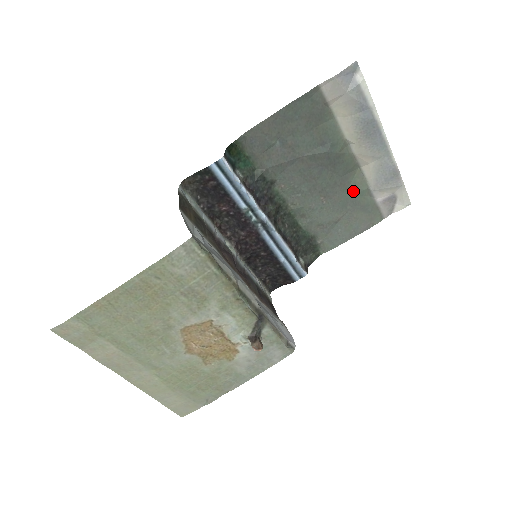
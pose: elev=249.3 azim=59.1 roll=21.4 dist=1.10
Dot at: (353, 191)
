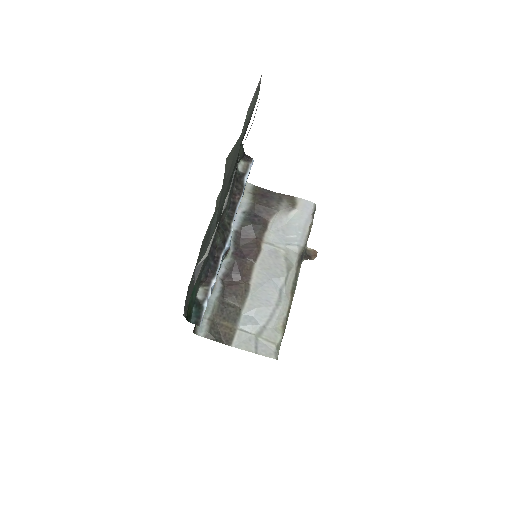
Dot at: (235, 152)
